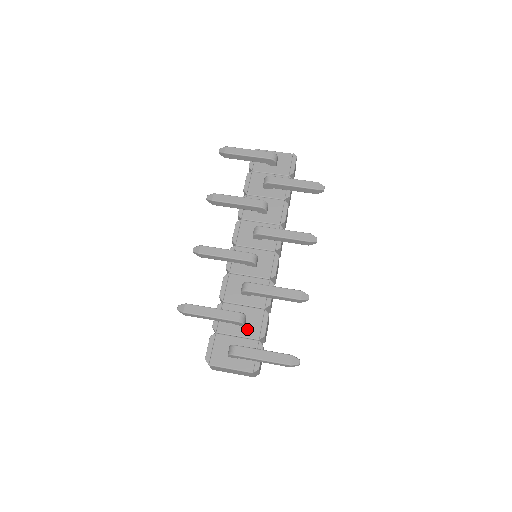
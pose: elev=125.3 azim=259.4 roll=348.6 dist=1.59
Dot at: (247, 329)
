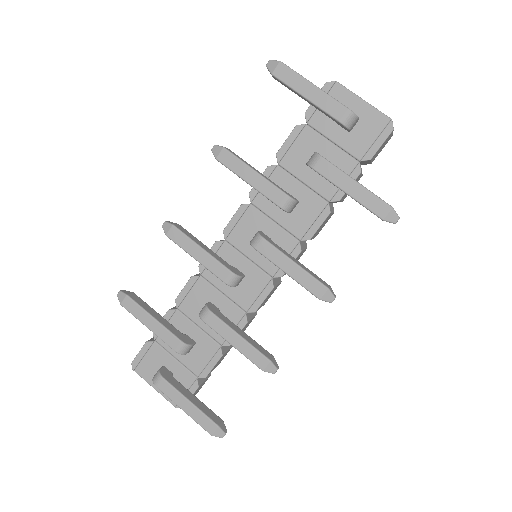
Dot at: (190, 357)
